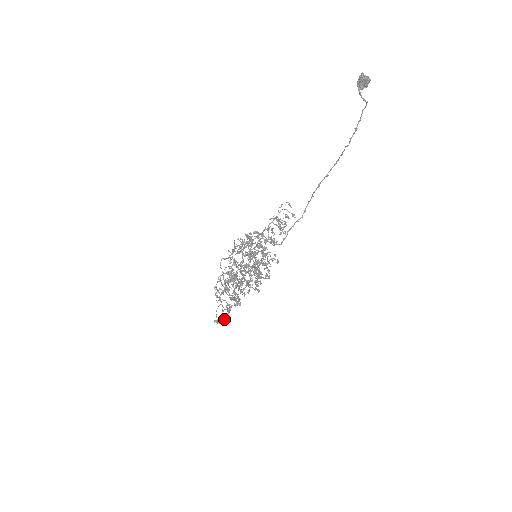
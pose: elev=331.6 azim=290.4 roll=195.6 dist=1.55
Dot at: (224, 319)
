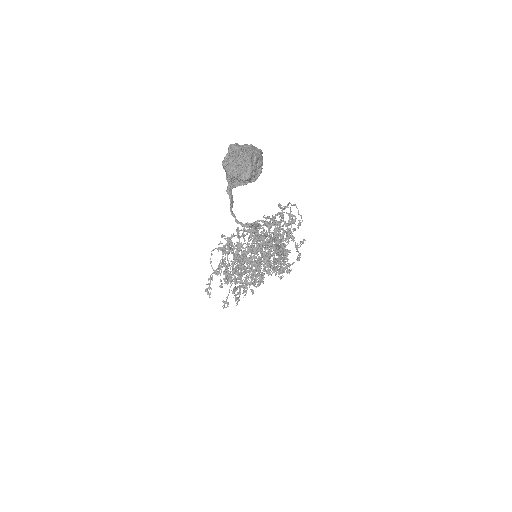
Dot at: occluded
